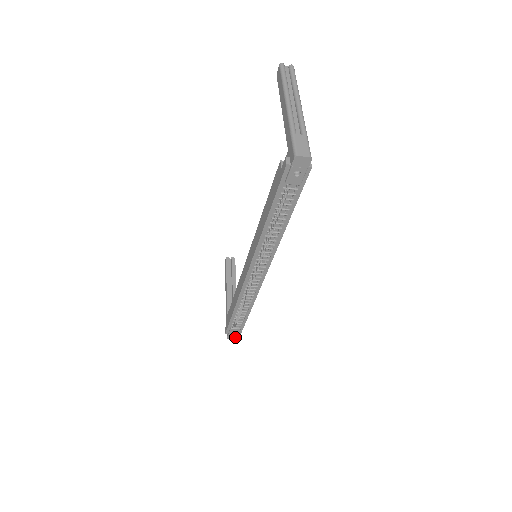
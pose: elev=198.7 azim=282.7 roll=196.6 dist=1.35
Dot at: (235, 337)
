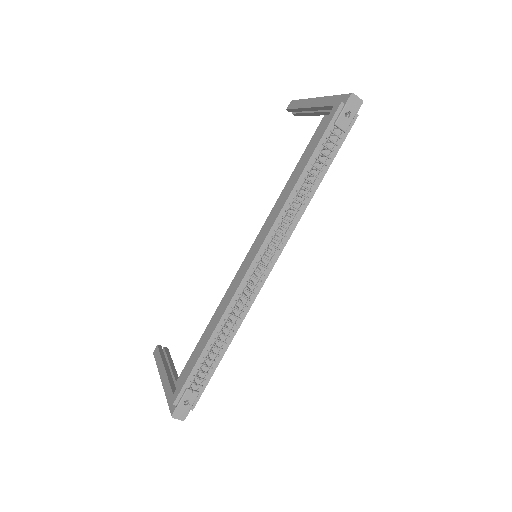
Dot at: (183, 415)
